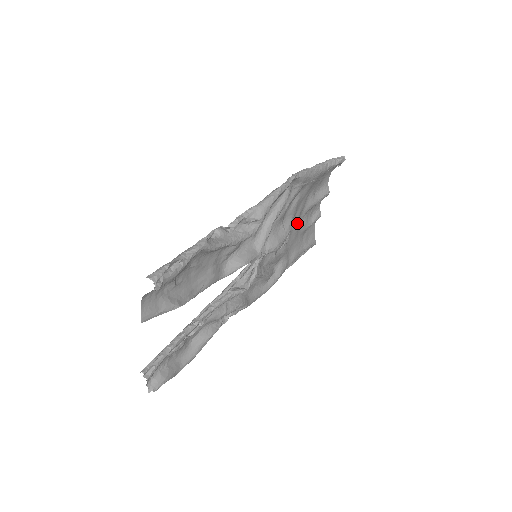
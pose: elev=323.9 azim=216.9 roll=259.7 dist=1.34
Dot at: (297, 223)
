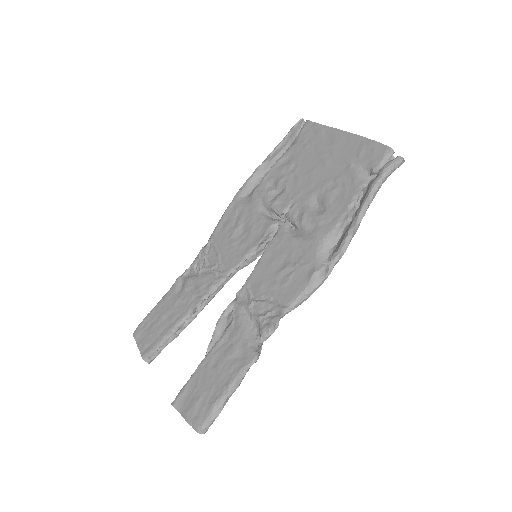
Dot at: (305, 185)
